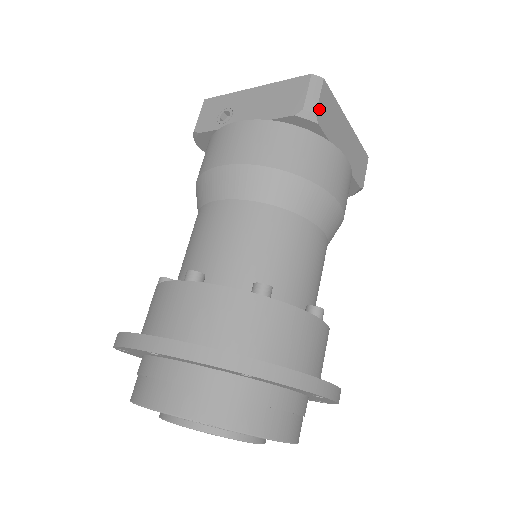
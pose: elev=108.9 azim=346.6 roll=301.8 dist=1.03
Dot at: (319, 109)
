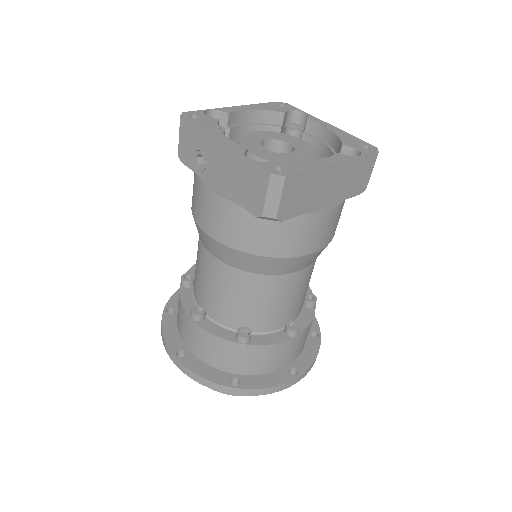
Dot at: (281, 209)
